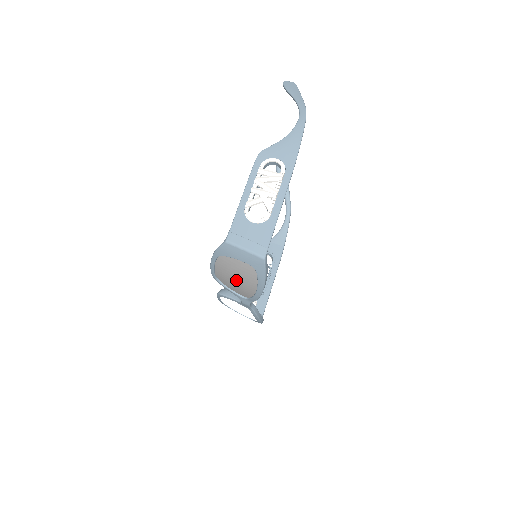
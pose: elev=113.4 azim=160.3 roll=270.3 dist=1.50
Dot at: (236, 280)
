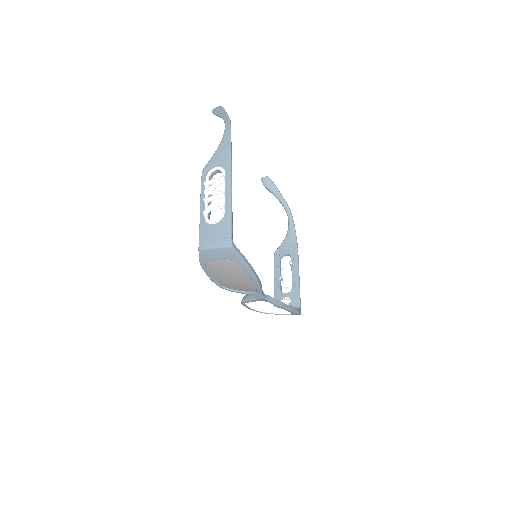
Dot at: (232, 279)
